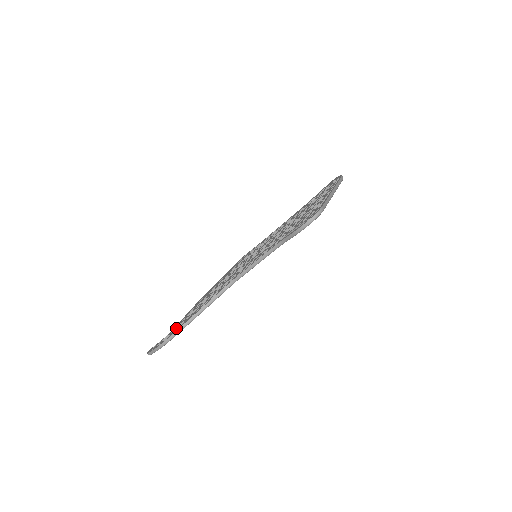
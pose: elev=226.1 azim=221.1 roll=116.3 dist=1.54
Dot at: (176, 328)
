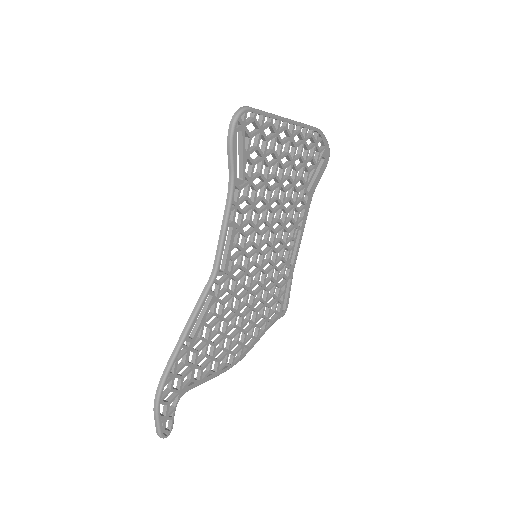
Dot at: occluded
